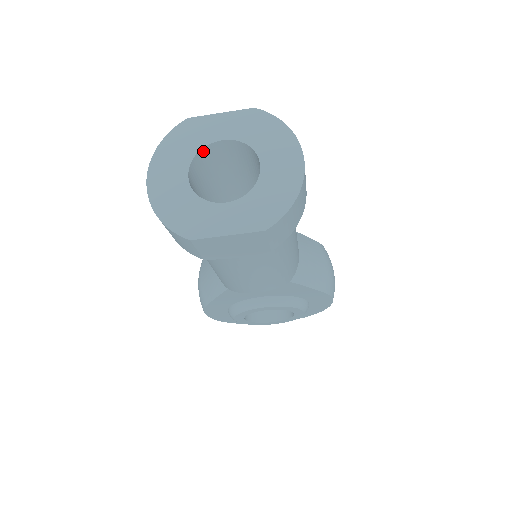
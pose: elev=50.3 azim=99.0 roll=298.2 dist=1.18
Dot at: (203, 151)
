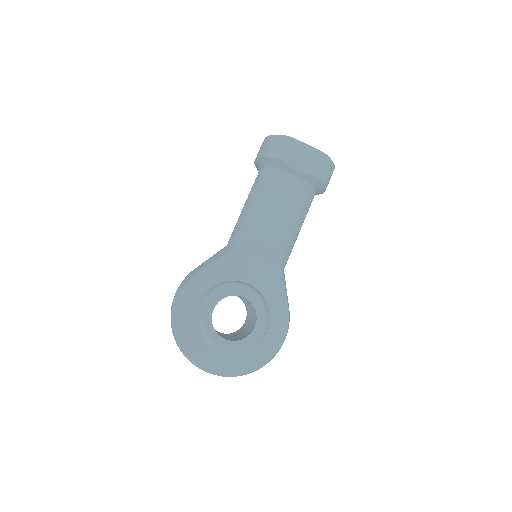
Dot at: occluded
